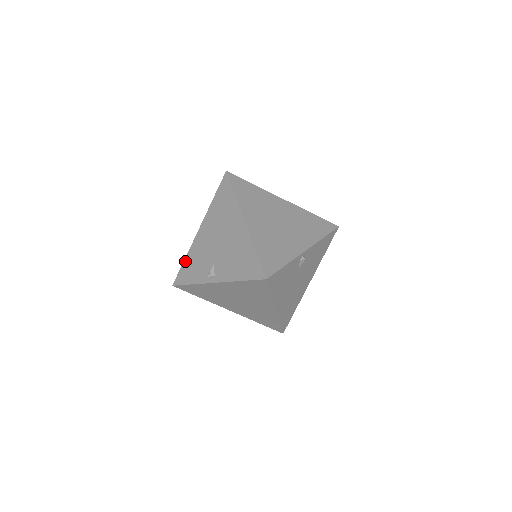
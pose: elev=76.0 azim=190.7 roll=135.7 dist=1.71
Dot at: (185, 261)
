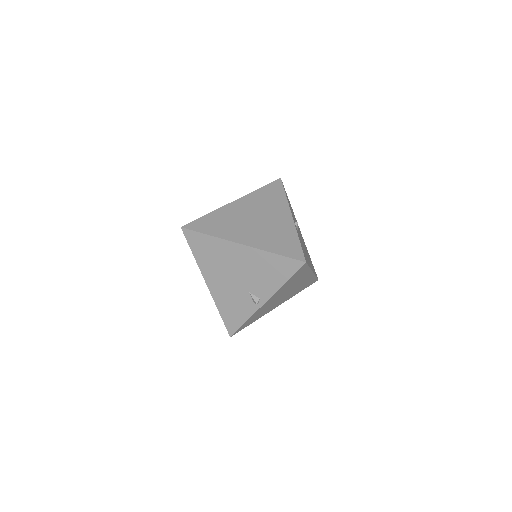
Dot at: (221, 313)
